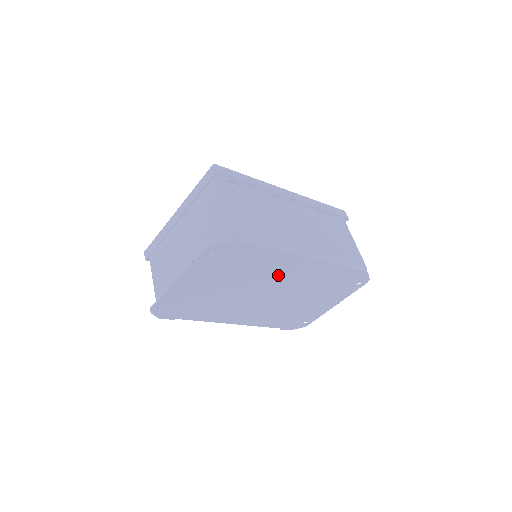
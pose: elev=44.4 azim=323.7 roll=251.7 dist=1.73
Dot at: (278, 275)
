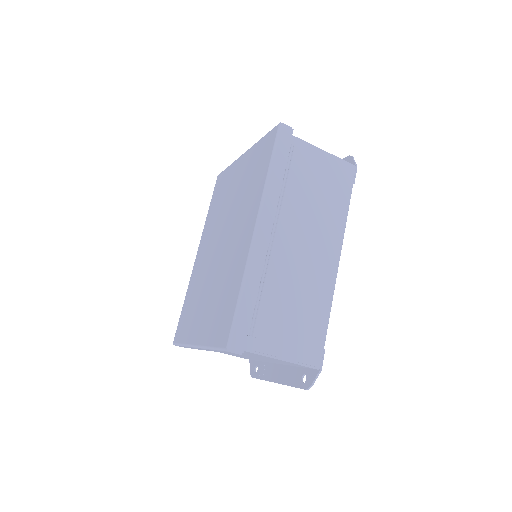
Dot at: occluded
